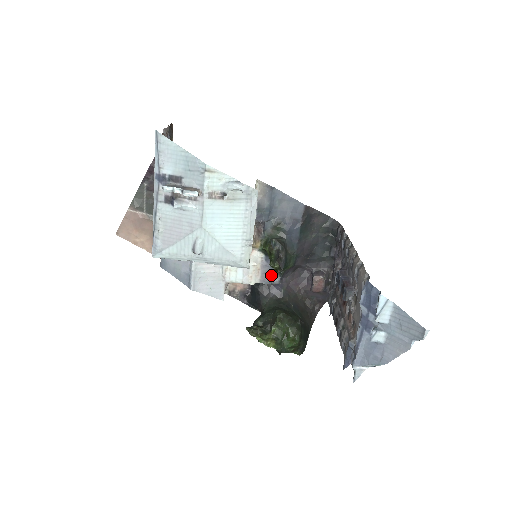
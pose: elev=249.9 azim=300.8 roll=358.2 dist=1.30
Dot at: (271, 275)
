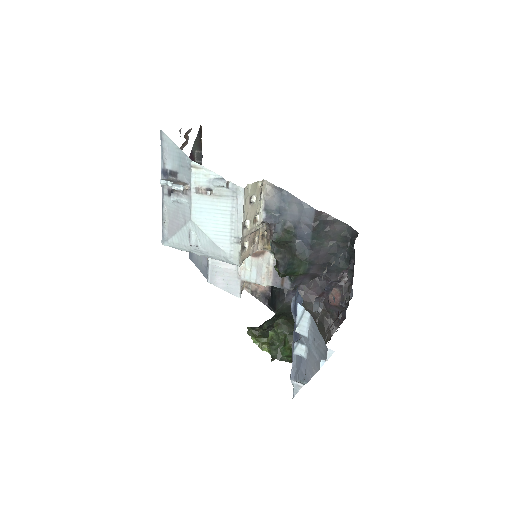
Dot at: (282, 279)
